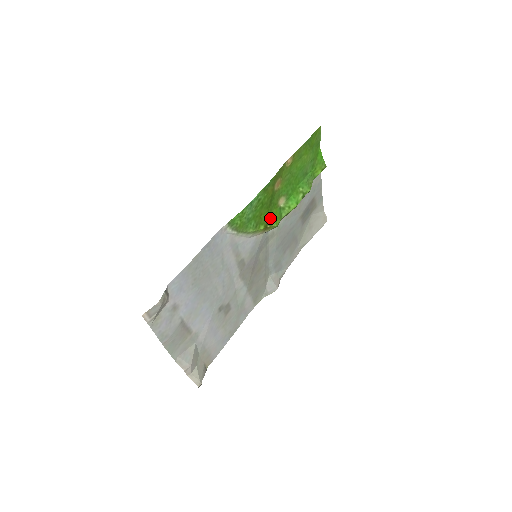
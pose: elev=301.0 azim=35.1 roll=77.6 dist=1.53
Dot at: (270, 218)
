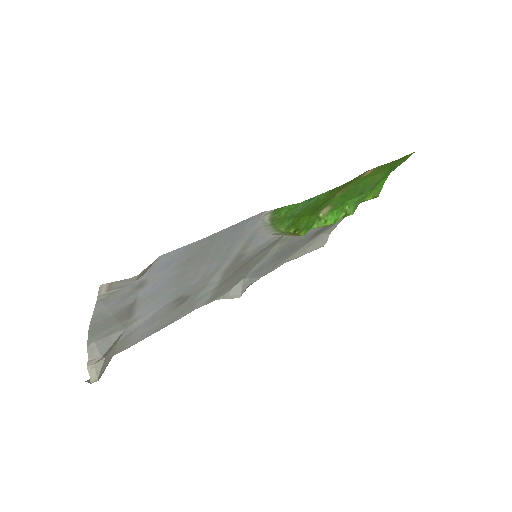
Dot at: (305, 224)
